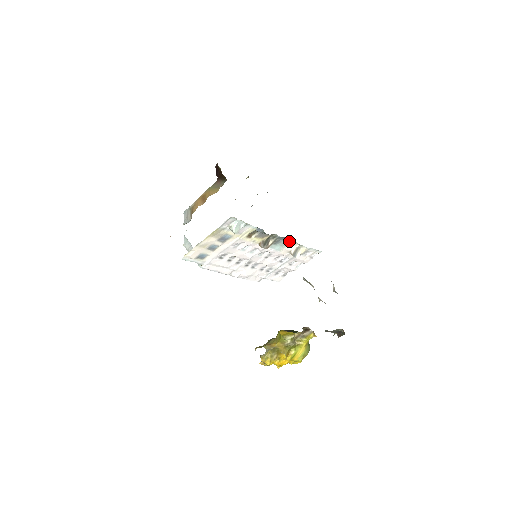
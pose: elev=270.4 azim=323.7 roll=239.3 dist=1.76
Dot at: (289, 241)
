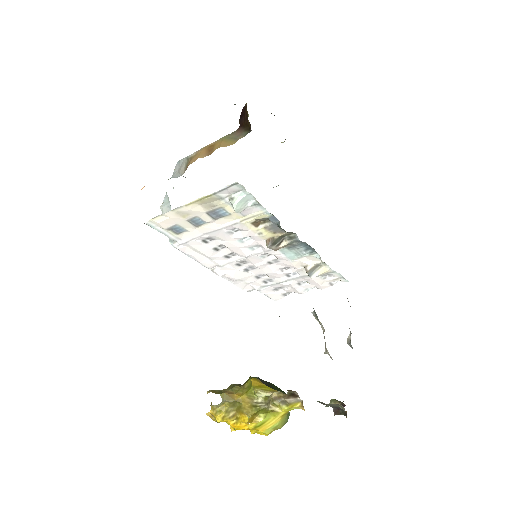
Dot at: (310, 251)
